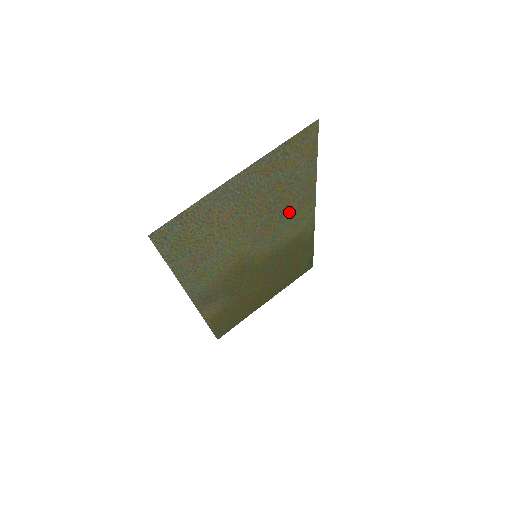
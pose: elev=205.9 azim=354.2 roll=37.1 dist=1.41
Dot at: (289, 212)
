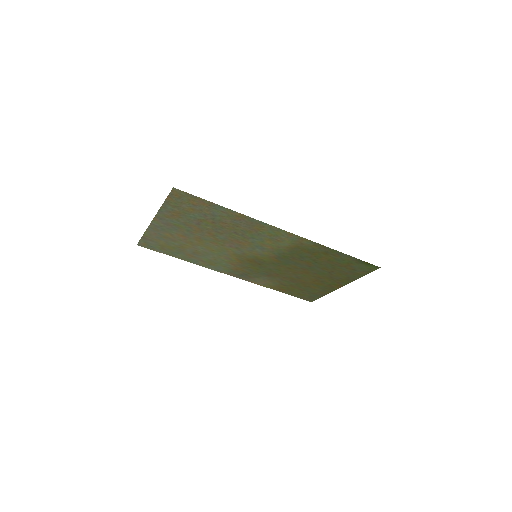
Dot at: (247, 232)
